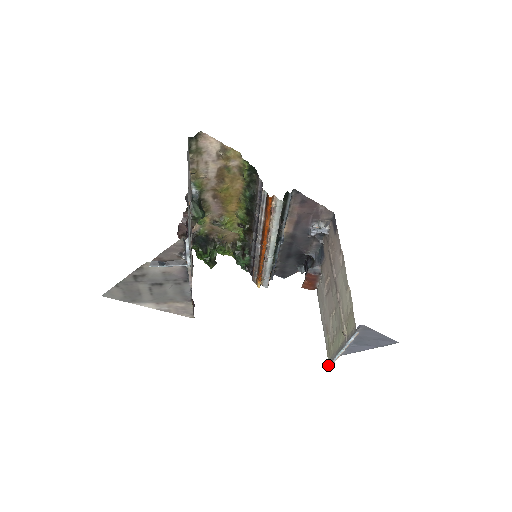
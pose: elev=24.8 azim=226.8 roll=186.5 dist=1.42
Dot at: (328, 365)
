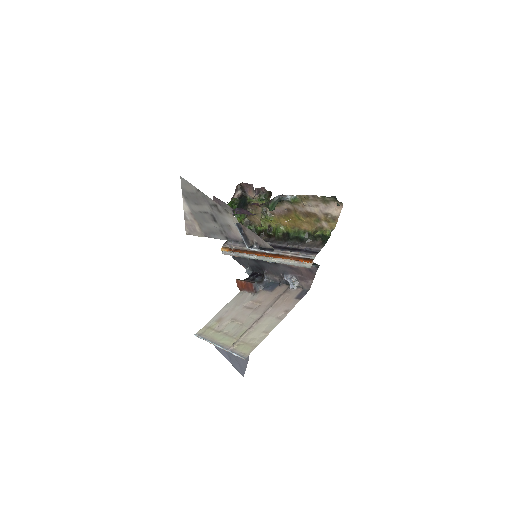
Dot at: (196, 334)
